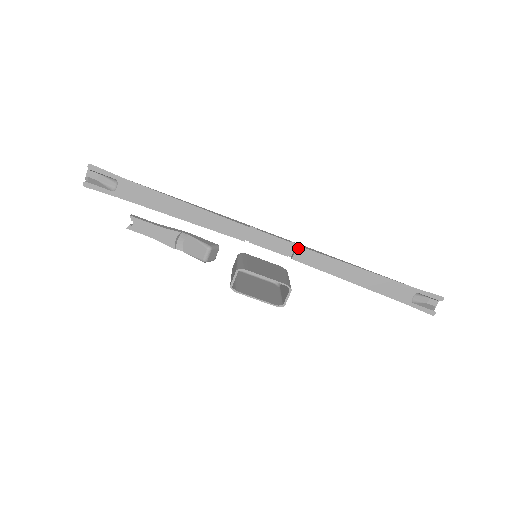
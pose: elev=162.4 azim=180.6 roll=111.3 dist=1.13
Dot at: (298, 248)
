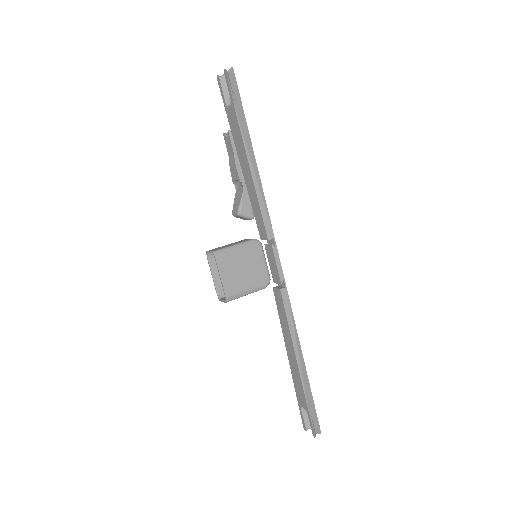
Dot at: (279, 290)
